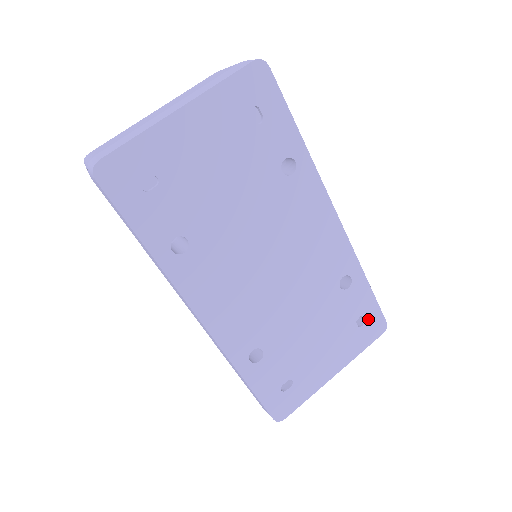
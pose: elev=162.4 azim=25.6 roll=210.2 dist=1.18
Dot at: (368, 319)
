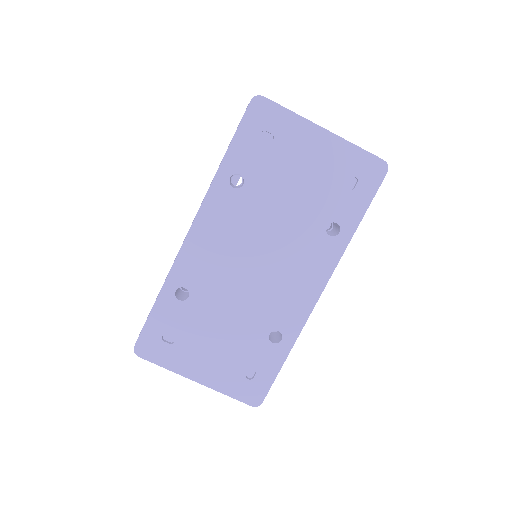
Dot at: (257, 381)
